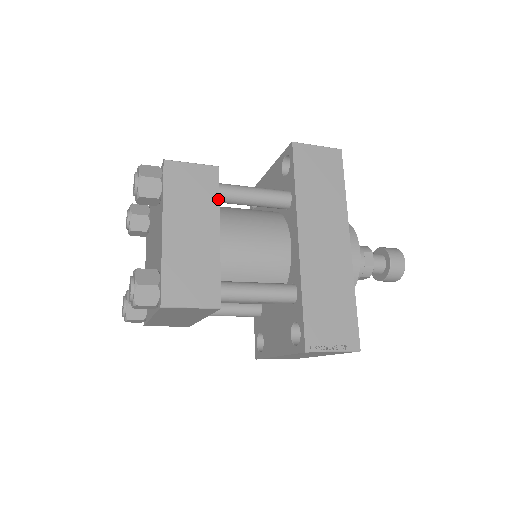
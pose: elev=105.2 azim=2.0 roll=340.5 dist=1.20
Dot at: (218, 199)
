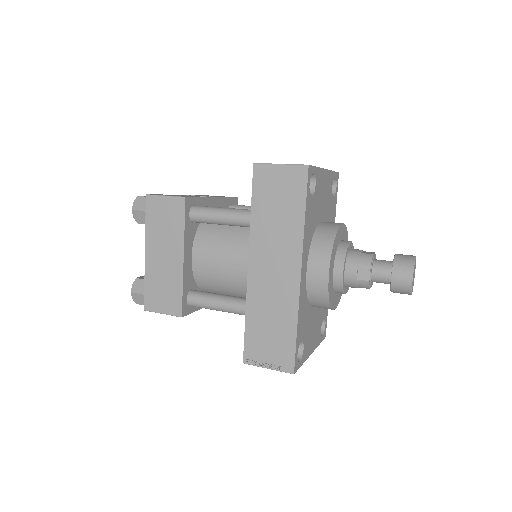
Dot at: (183, 228)
